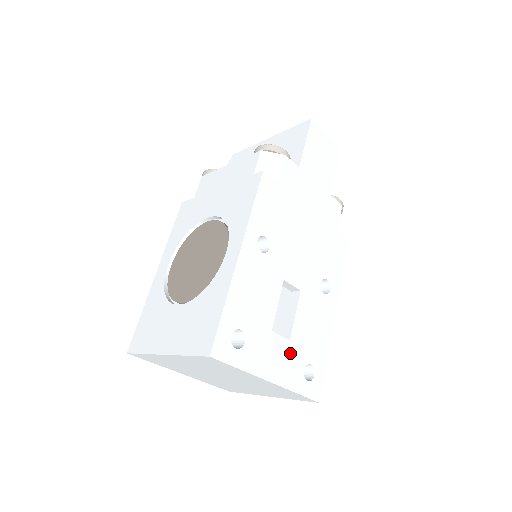
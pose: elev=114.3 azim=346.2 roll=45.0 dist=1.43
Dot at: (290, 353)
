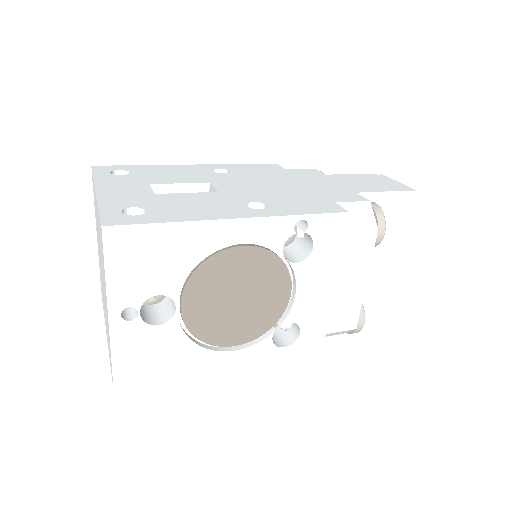
Dot at: (141, 196)
